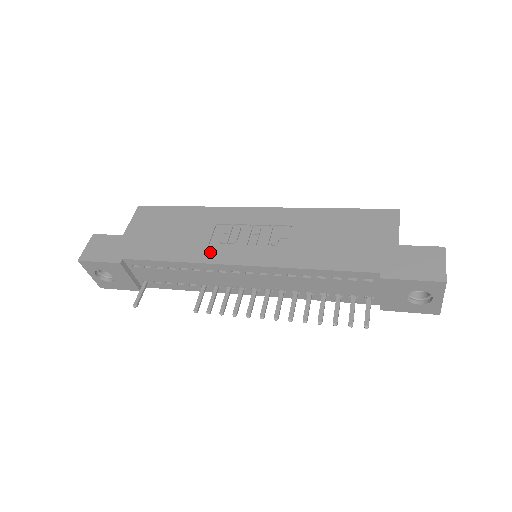
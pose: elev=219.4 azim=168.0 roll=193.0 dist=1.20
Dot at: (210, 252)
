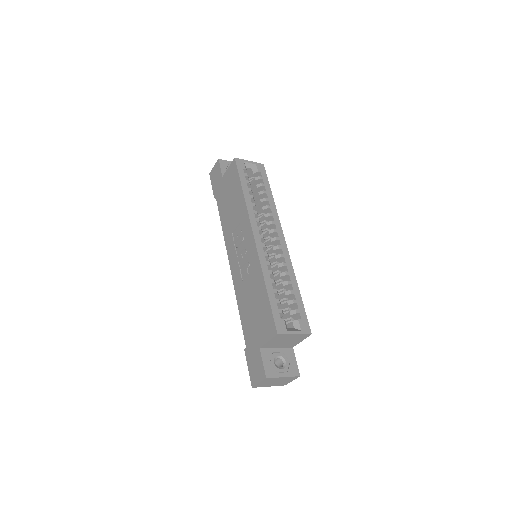
Dot at: (229, 240)
